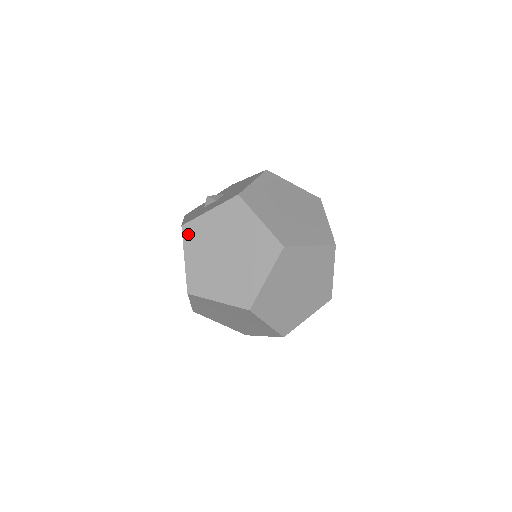
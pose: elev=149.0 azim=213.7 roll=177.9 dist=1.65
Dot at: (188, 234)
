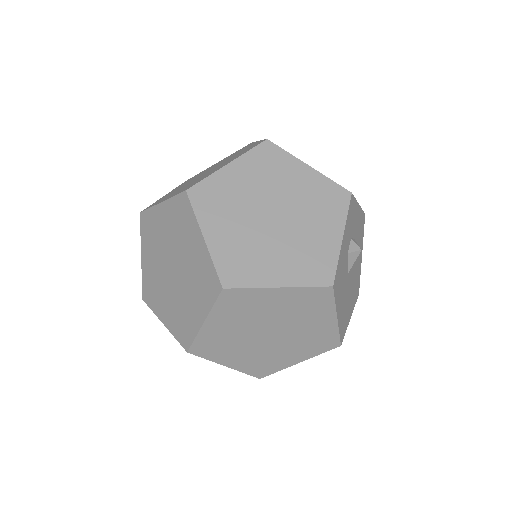
Dot at: (149, 299)
